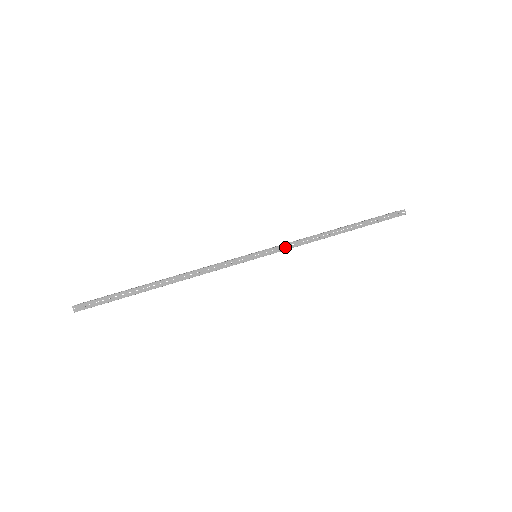
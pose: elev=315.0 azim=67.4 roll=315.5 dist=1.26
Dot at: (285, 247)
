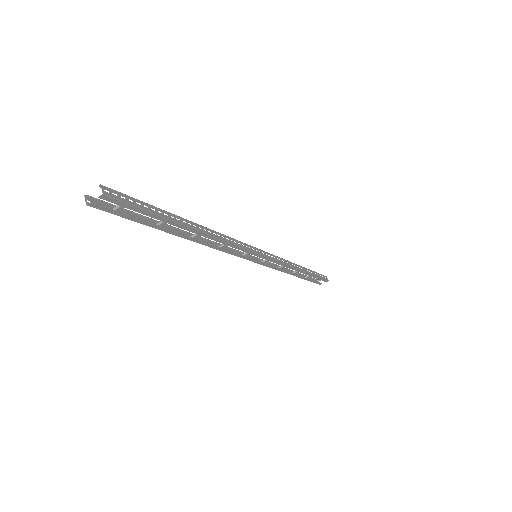
Dot at: (276, 258)
